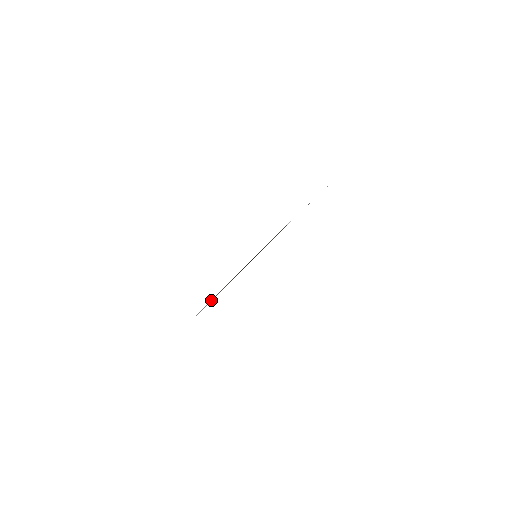
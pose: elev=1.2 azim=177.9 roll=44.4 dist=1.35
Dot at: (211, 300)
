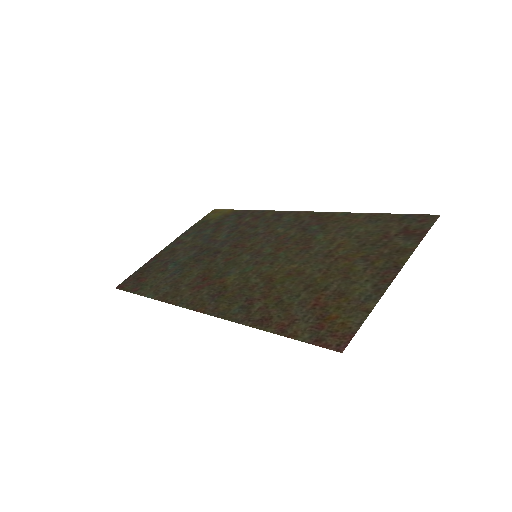
Dot at: (238, 301)
